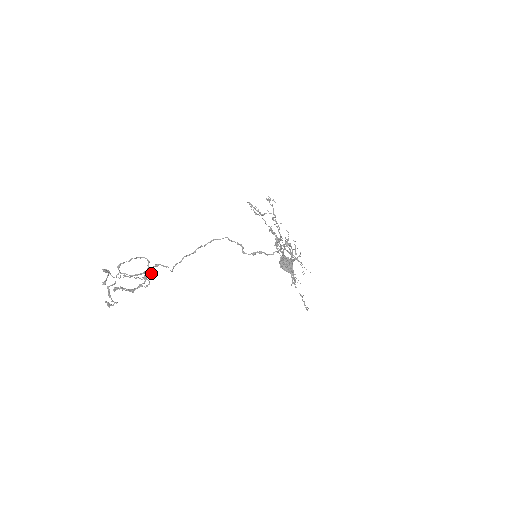
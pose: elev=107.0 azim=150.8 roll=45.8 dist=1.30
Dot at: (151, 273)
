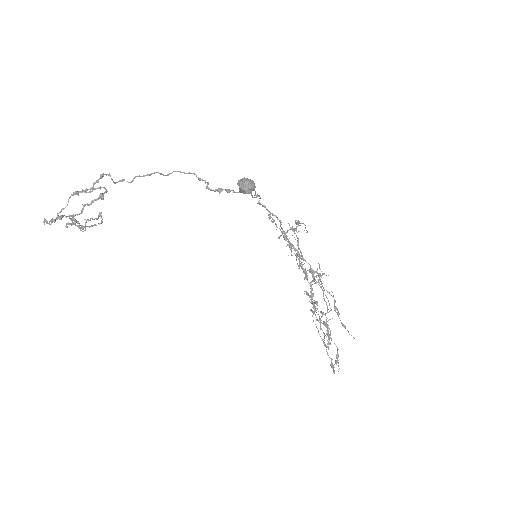
Dot at: (100, 197)
